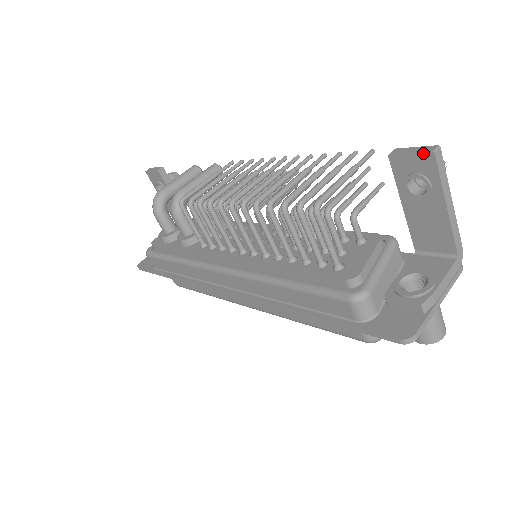
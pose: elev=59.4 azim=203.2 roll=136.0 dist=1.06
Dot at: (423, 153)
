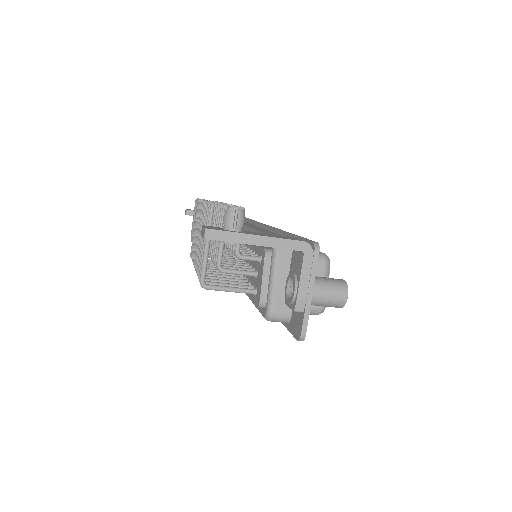
Dot at: (204, 238)
